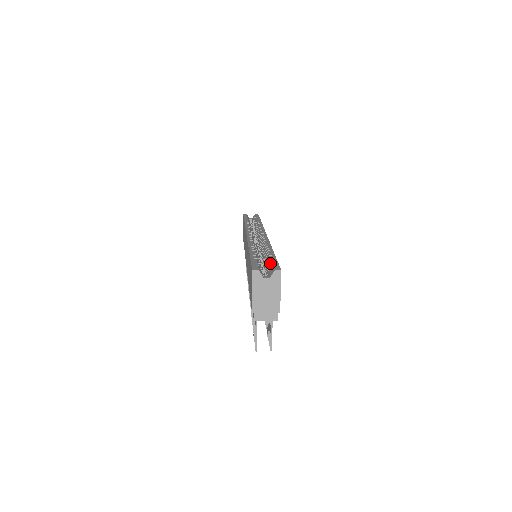
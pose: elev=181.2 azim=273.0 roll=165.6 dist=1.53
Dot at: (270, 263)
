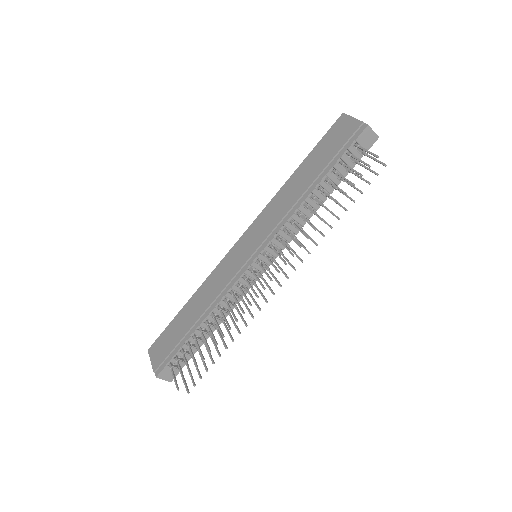
Dot at: occluded
